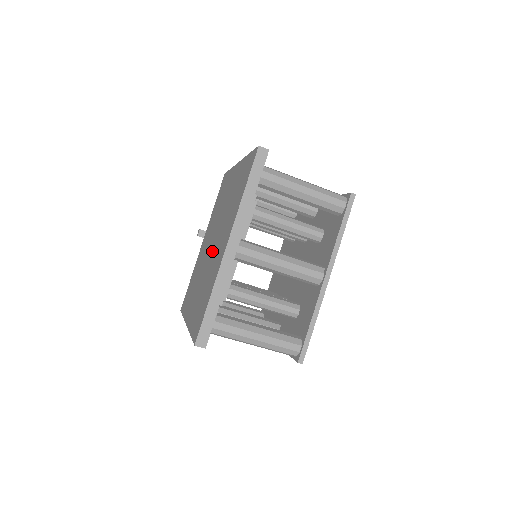
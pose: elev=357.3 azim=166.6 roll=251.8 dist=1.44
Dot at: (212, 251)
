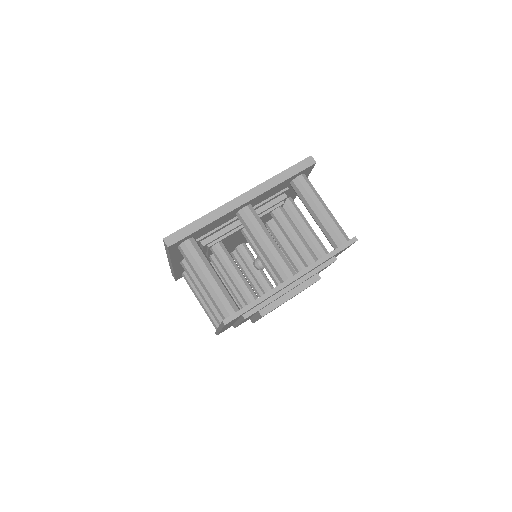
Dot at: occluded
